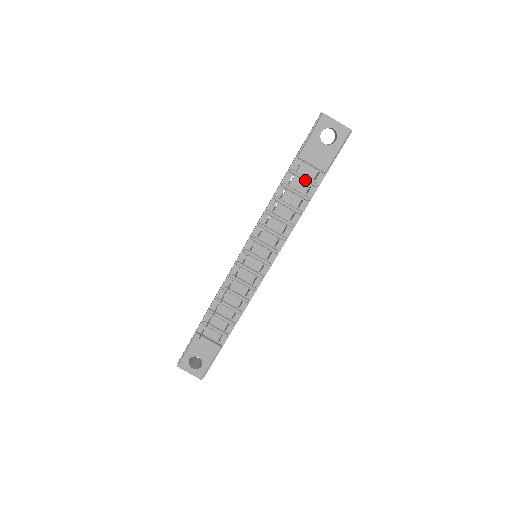
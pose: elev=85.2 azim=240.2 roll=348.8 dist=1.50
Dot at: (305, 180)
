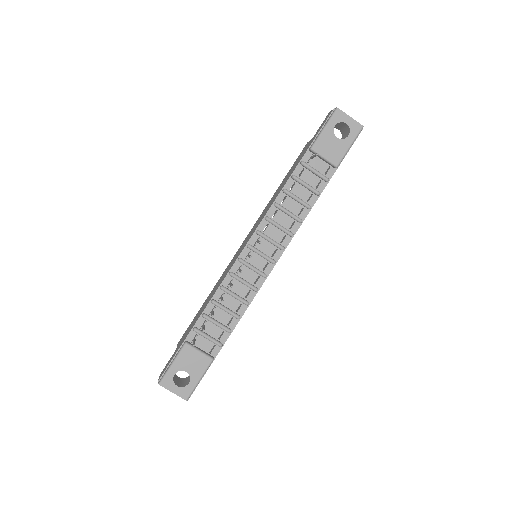
Dot at: (316, 173)
